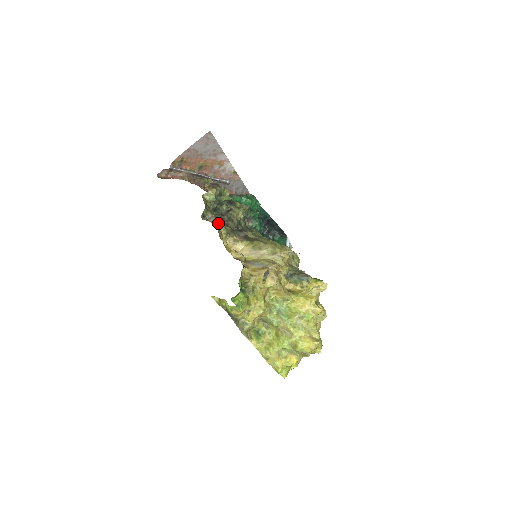
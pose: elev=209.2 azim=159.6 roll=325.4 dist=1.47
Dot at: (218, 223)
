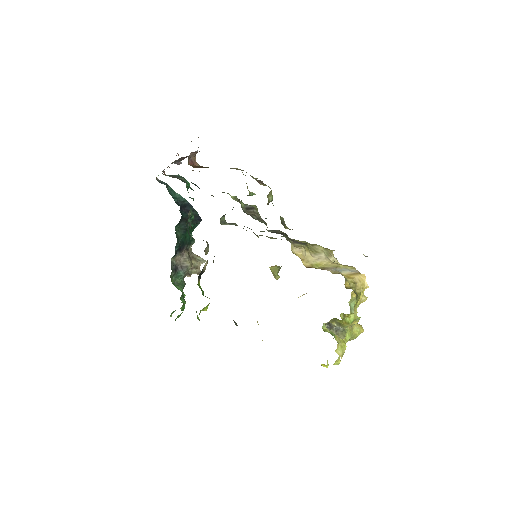
Dot at: occluded
